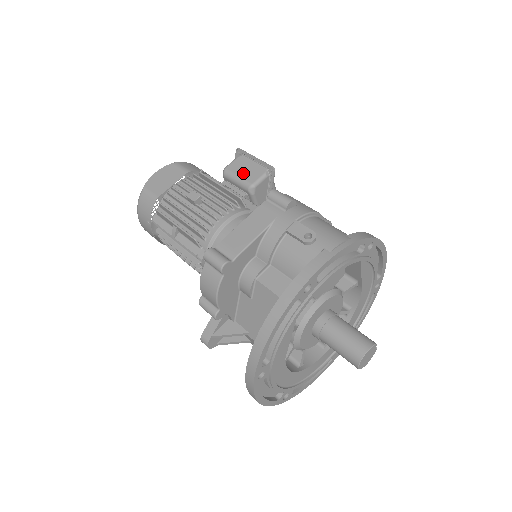
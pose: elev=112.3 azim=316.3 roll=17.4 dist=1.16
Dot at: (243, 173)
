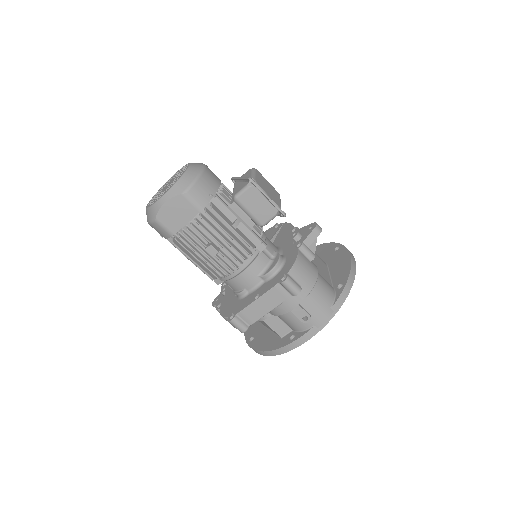
Dot at: (254, 210)
